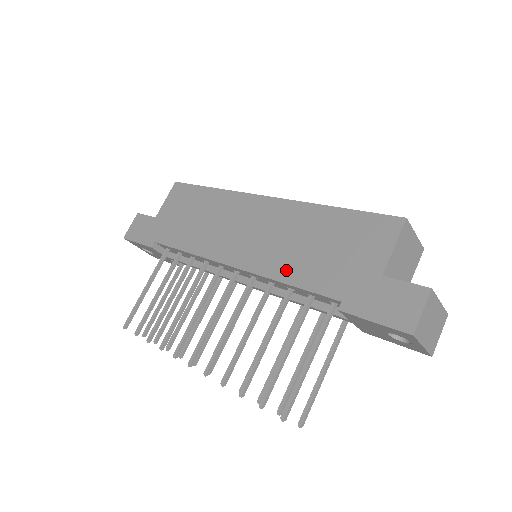
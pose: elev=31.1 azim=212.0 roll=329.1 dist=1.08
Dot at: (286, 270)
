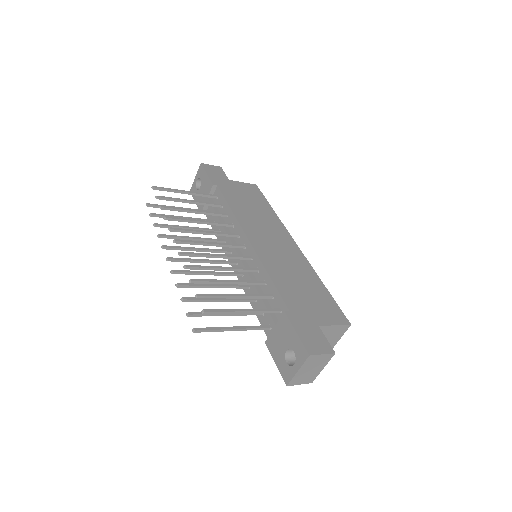
Dot at: (276, 273)
